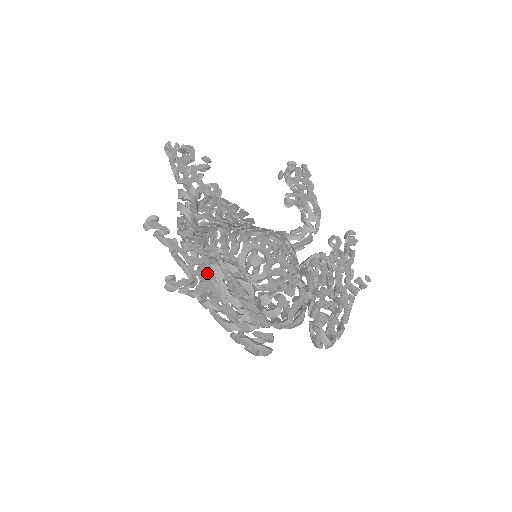
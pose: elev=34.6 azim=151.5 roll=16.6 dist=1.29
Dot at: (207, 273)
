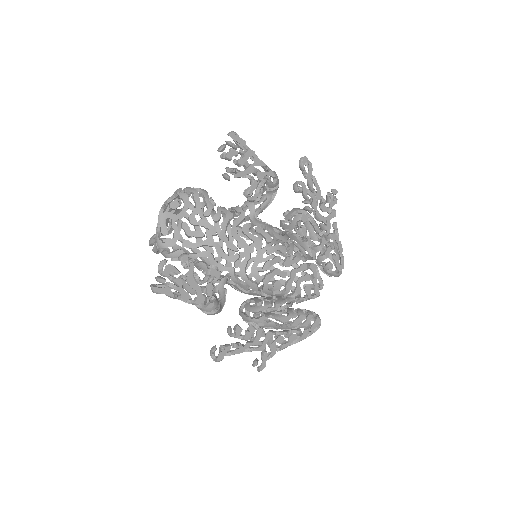
Dot at: (268, 337)
